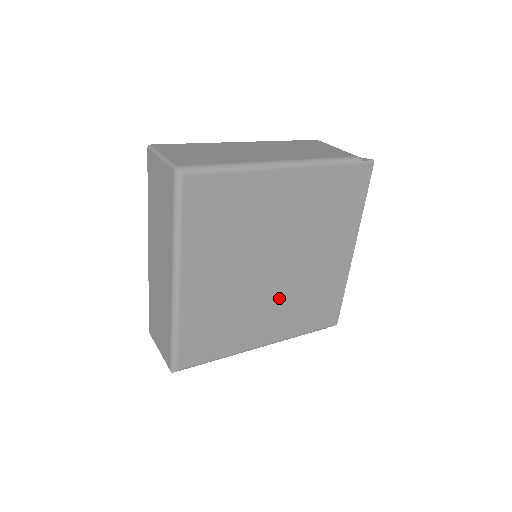
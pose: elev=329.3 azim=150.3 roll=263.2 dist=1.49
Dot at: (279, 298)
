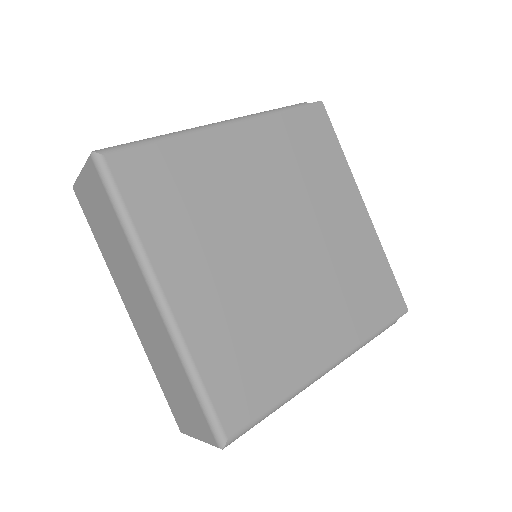
Dot at: (311, 290)
